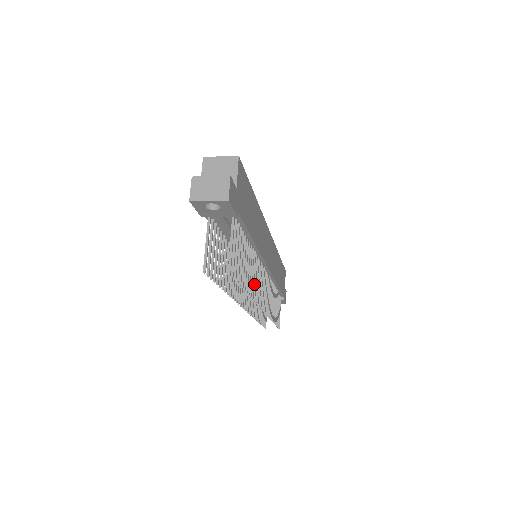
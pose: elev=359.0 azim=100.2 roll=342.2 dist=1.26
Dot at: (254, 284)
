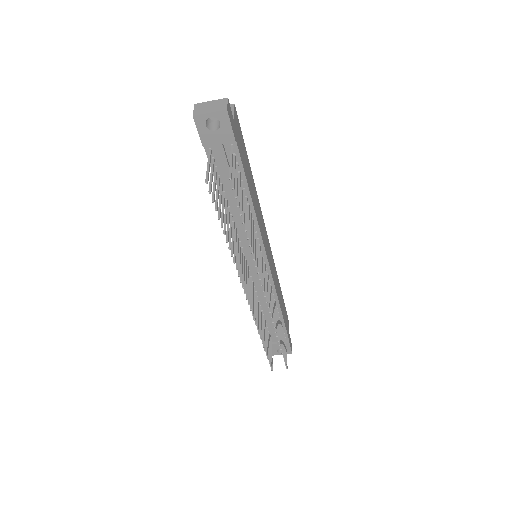
Dot at: occluded
